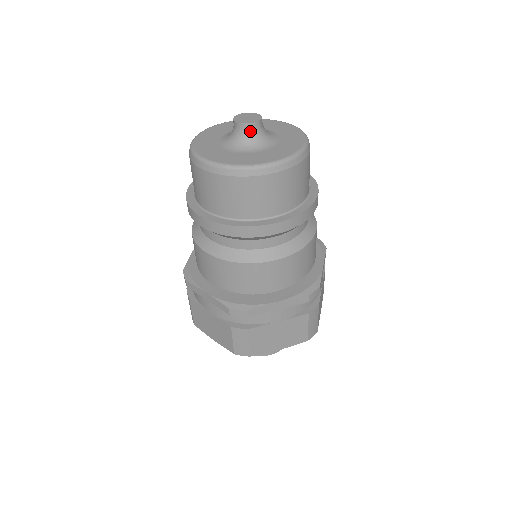
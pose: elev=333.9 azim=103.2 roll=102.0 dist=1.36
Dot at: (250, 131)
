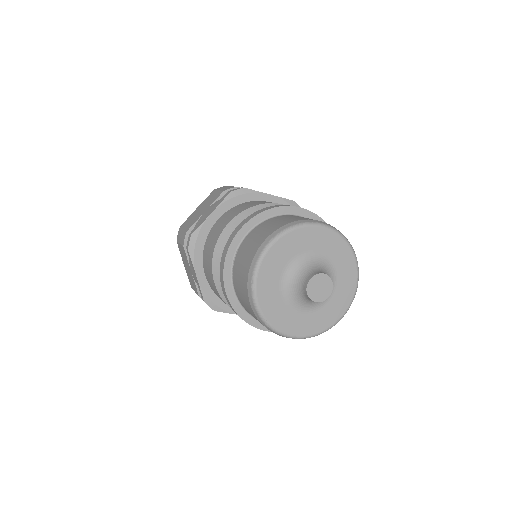
Dot at: occluded
